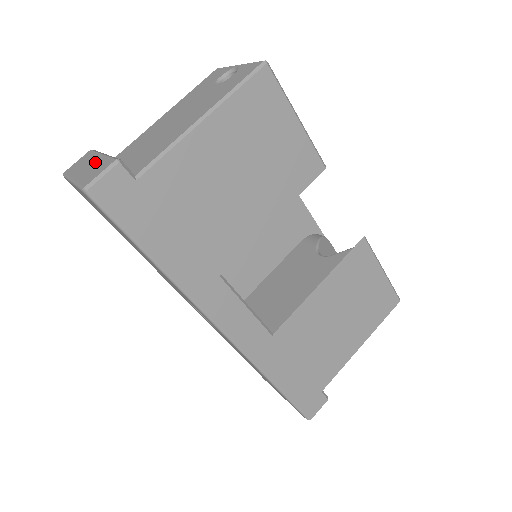
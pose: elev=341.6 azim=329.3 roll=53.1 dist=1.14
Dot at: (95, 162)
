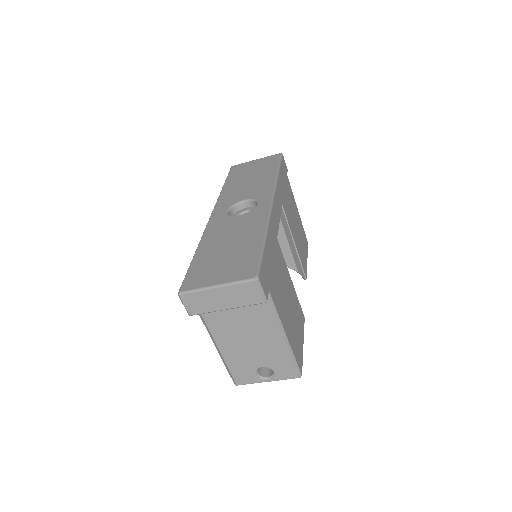
Dot at: occluded
